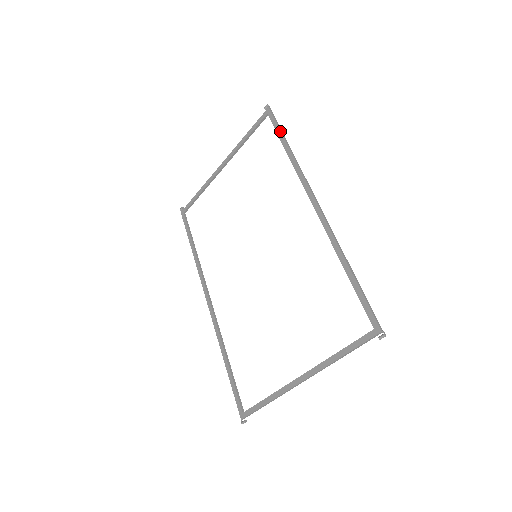
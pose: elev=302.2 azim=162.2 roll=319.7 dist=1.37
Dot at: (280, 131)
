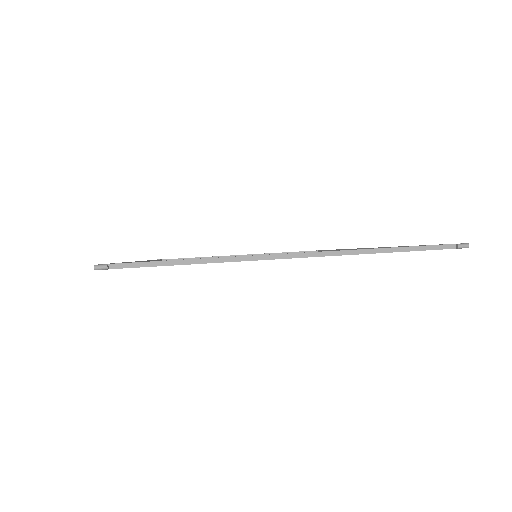
Dot at: occluded
